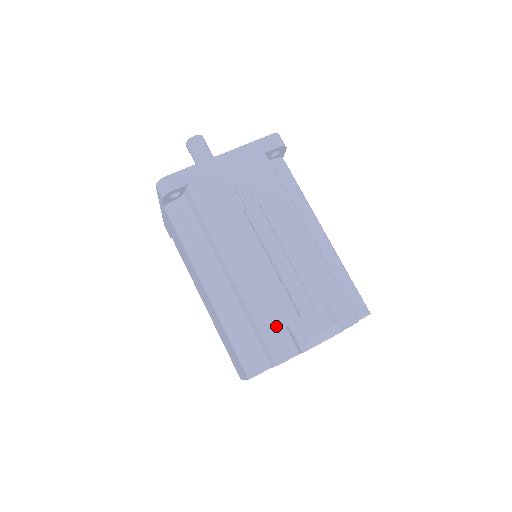
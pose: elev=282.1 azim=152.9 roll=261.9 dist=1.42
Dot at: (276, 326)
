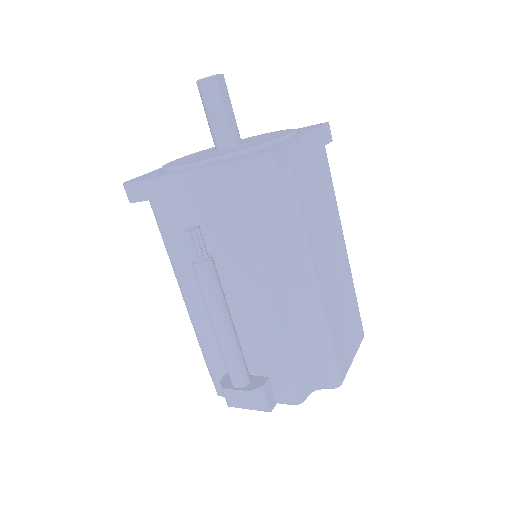
Dot at: (218, 368)
